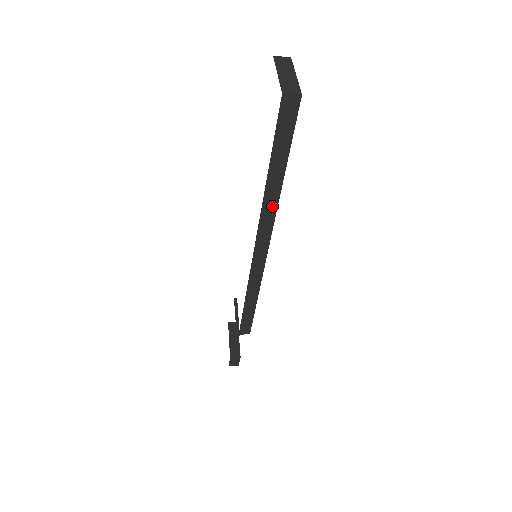
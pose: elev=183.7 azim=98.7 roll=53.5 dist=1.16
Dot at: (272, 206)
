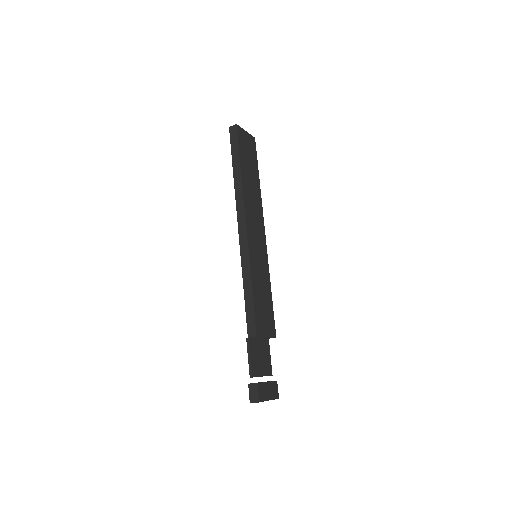
Dot at: (240, 188)
